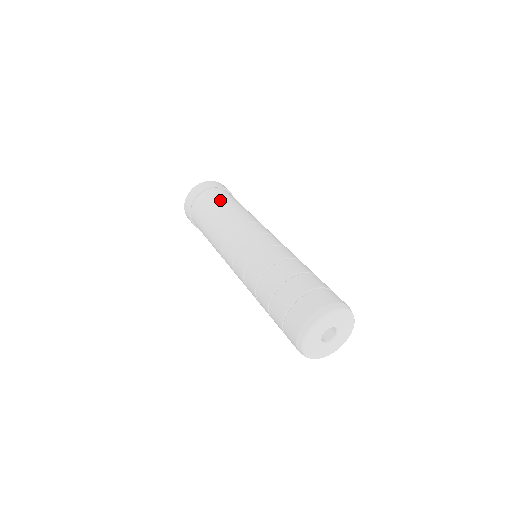
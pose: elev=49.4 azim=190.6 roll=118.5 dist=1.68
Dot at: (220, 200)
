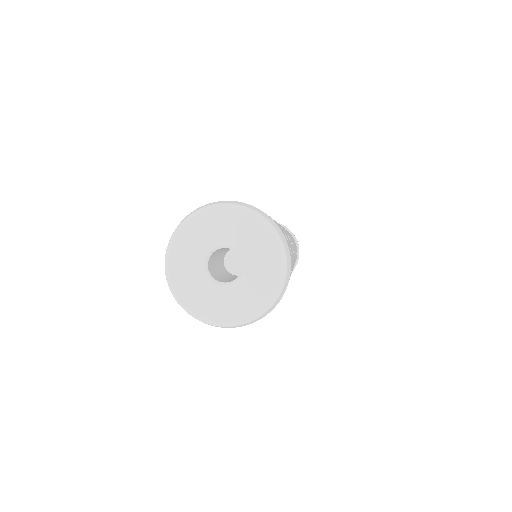
Dot at: occluded
